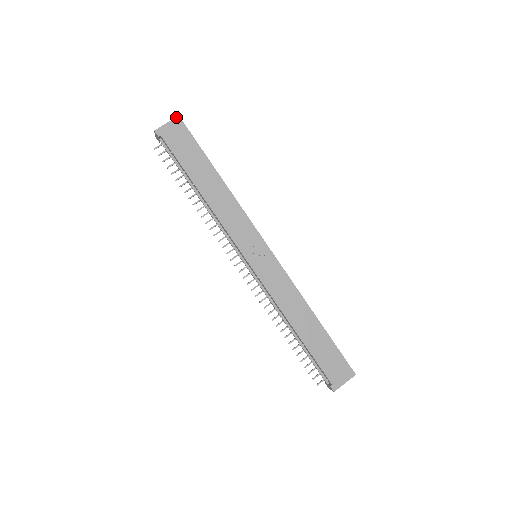
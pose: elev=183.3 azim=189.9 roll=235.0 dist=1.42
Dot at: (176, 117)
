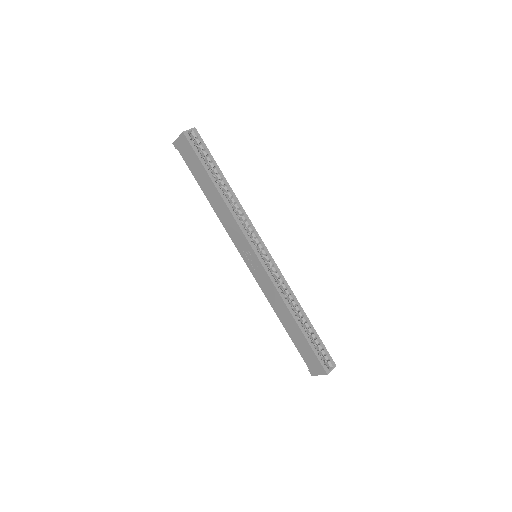
Dot at: (182, 133)
